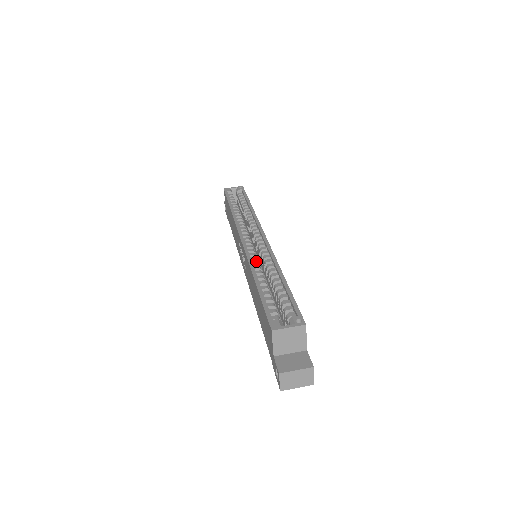
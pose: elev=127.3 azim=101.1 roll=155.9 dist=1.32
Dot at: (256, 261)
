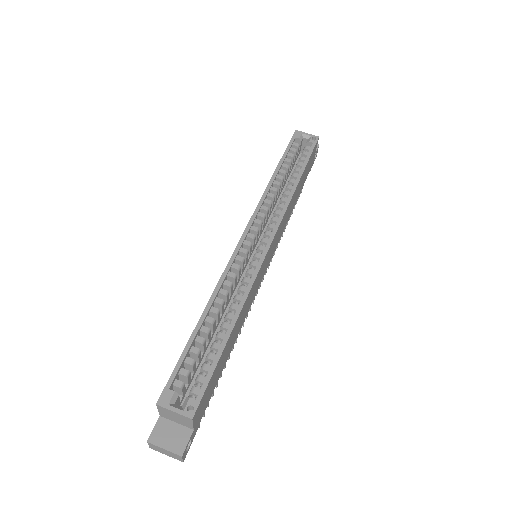
Dot at: occluded
